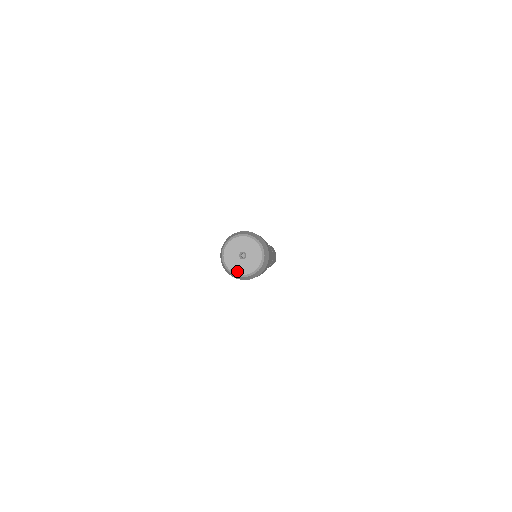
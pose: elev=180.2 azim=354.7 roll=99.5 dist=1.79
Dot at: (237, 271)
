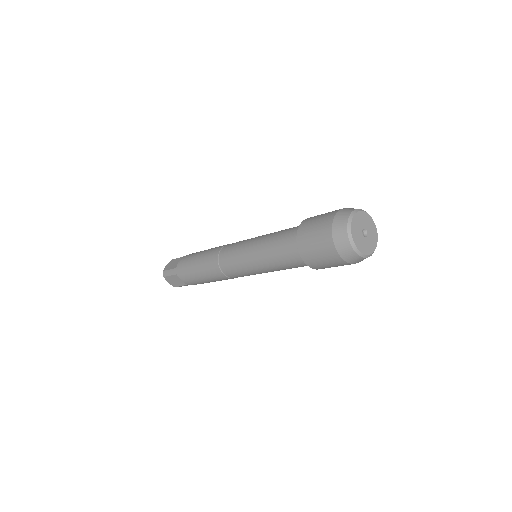
Dot at: (355, 238)
